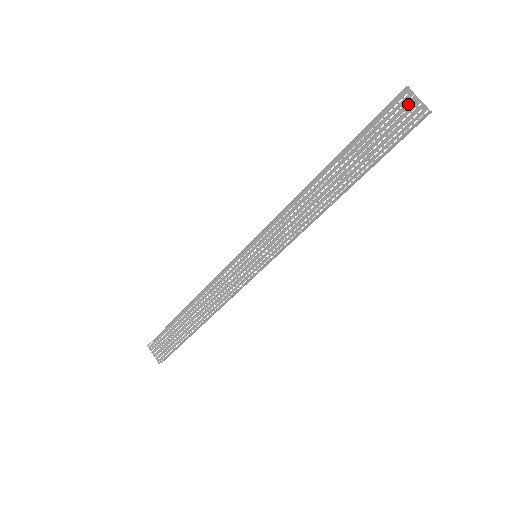
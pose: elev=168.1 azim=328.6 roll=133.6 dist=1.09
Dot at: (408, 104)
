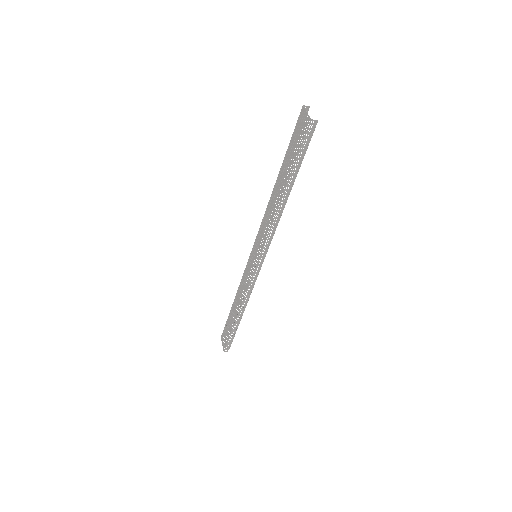
Dot at: (303, 118)
